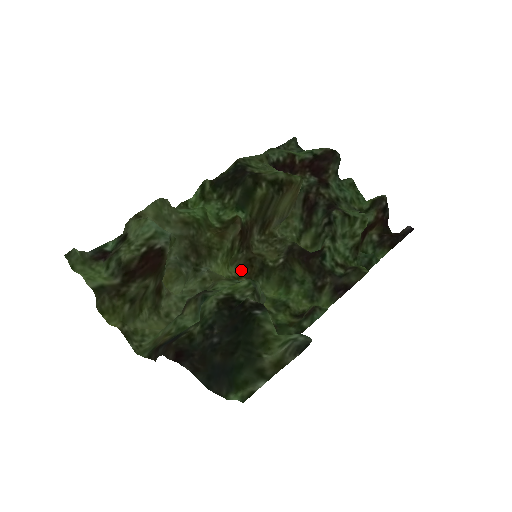
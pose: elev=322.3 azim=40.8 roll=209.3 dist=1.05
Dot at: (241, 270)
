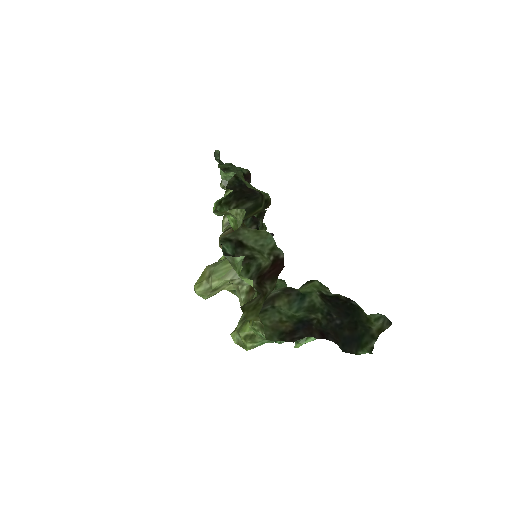
Dot at: occluded
